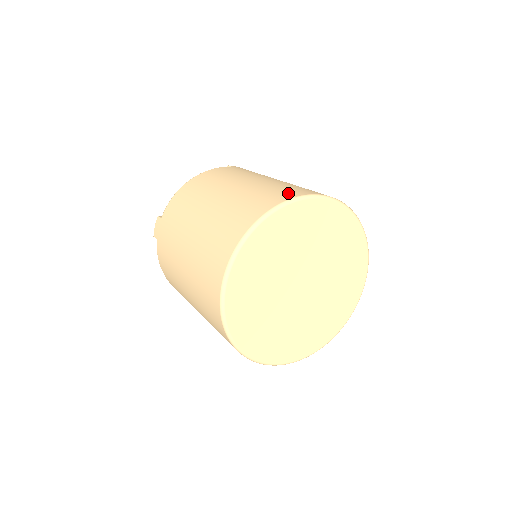
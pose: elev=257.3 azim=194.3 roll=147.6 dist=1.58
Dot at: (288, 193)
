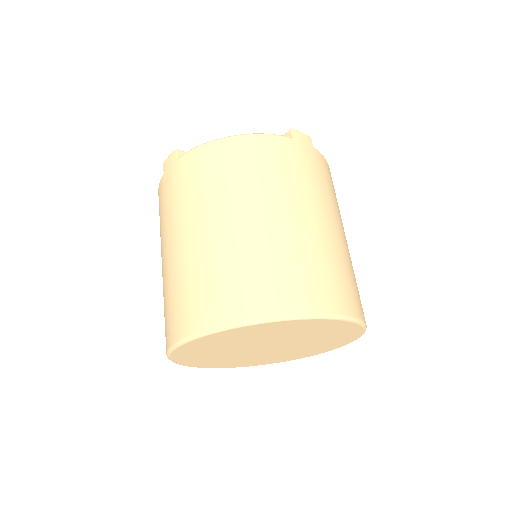
Dot at: (301, 296)
